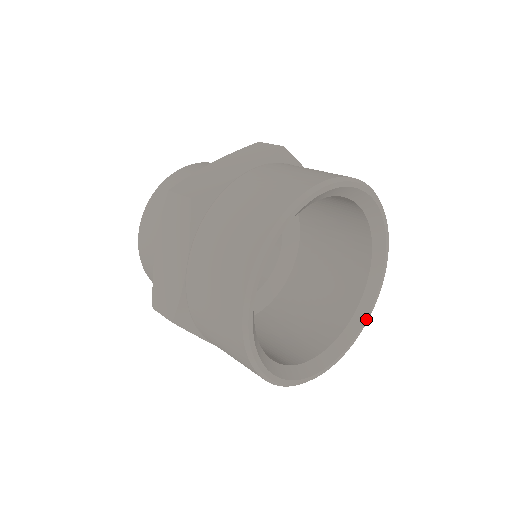
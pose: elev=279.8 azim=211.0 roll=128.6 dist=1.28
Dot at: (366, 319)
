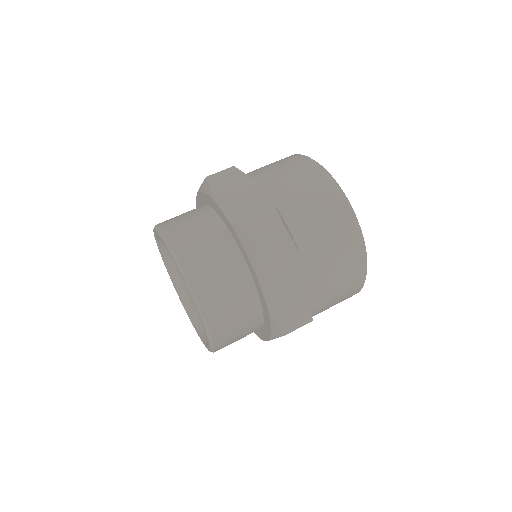
Dot at: occluded
